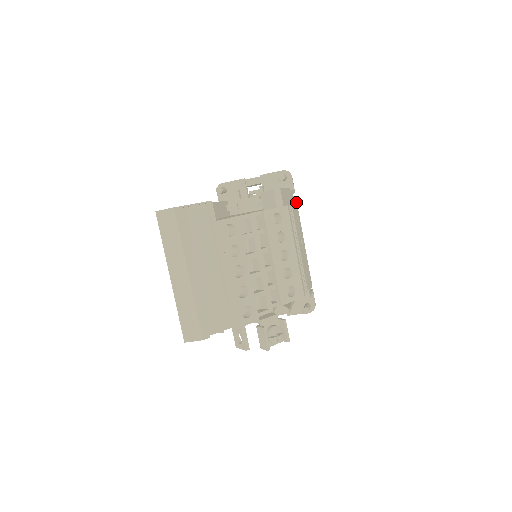
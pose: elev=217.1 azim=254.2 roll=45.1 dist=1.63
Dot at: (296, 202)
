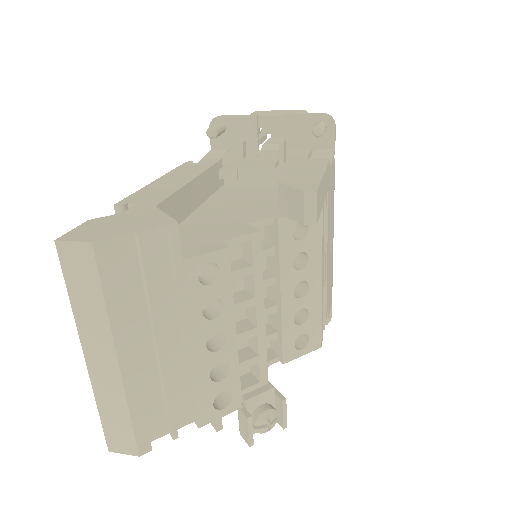
Dot at: (334, 170)
